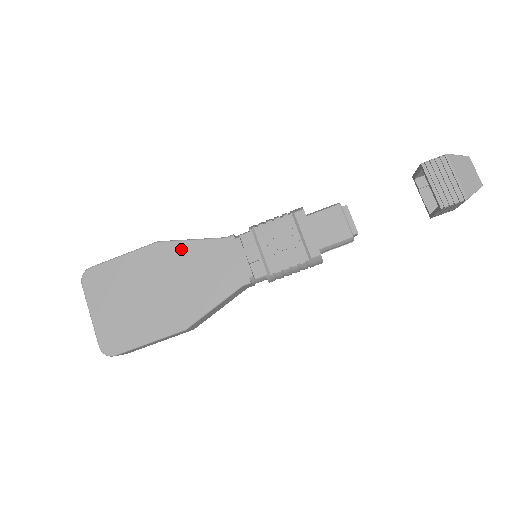
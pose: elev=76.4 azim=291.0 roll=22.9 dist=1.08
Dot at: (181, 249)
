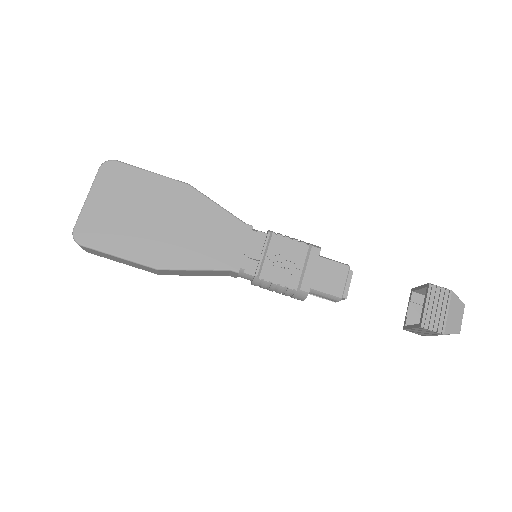
Dot at: (203, 204)
